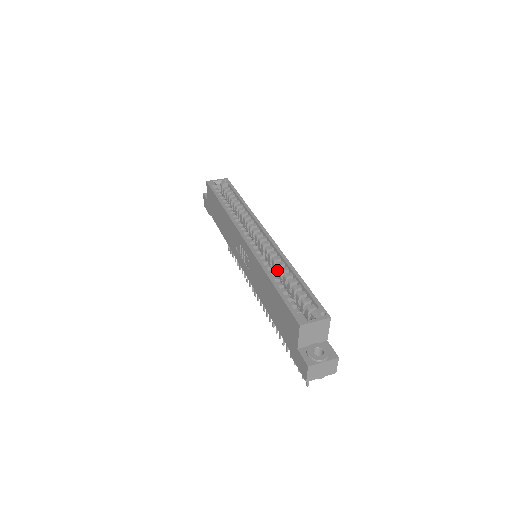
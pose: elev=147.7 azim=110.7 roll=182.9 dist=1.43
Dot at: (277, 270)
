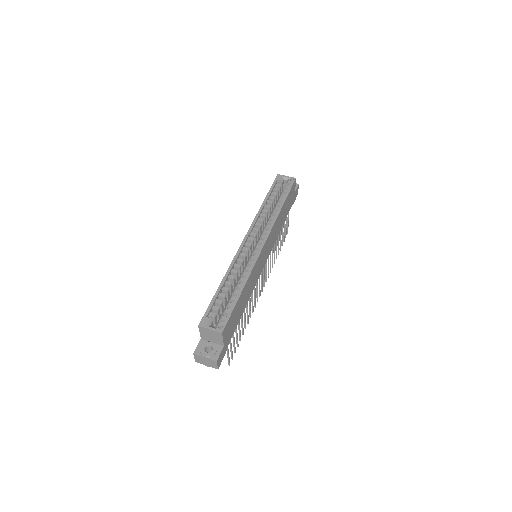
Dot at: (241, 277)
